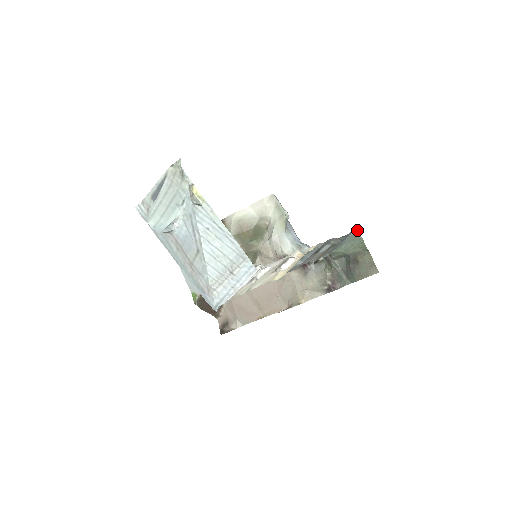
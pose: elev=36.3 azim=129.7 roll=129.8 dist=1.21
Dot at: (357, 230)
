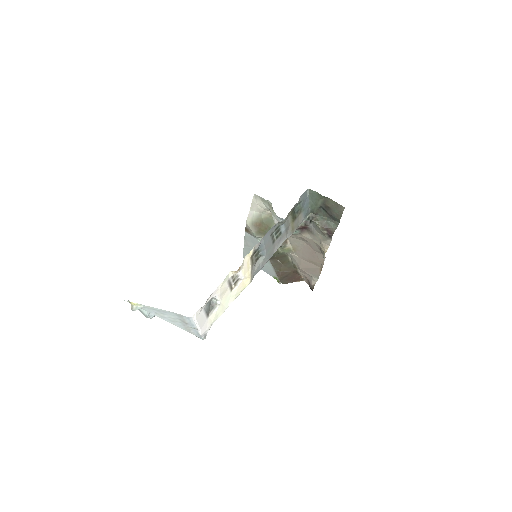
Dot at: (308, 189)
